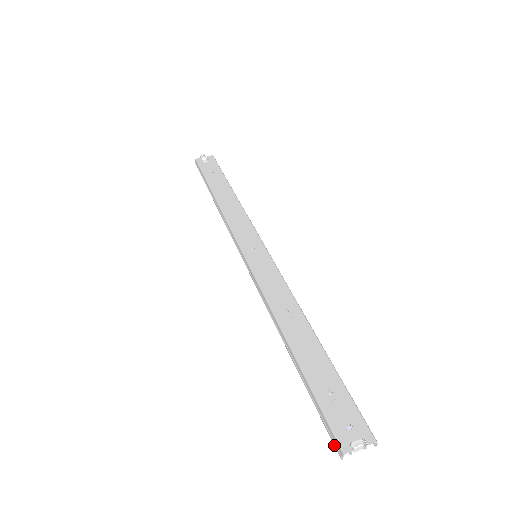
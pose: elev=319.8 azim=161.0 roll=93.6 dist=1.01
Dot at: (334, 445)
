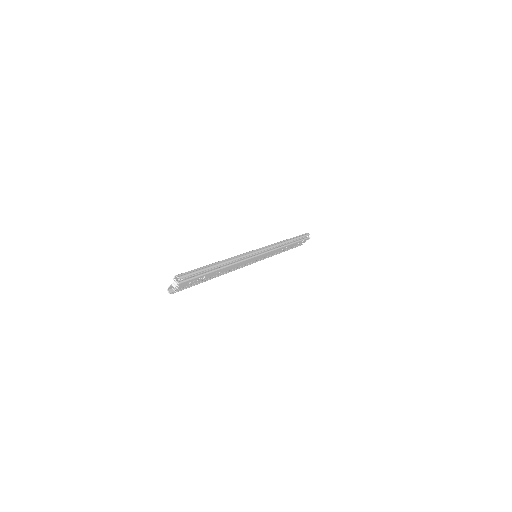
Dot at: (174, 292)
